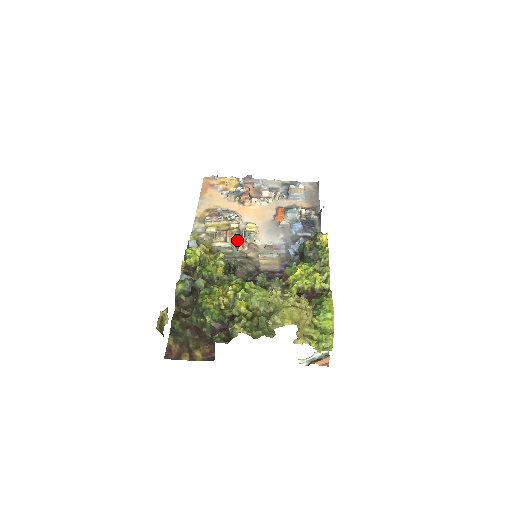
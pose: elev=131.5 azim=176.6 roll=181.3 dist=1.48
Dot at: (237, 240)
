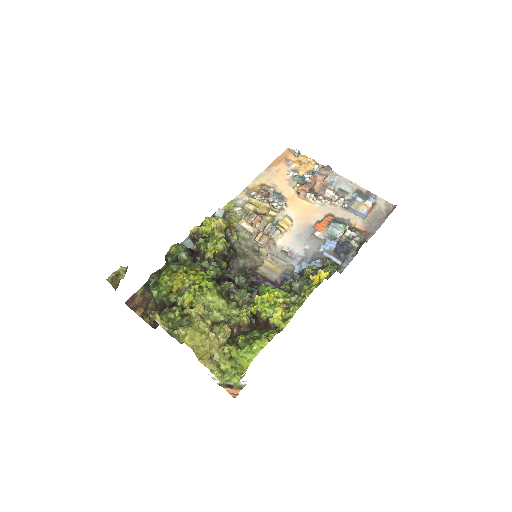
Dot at: (261, 229)
